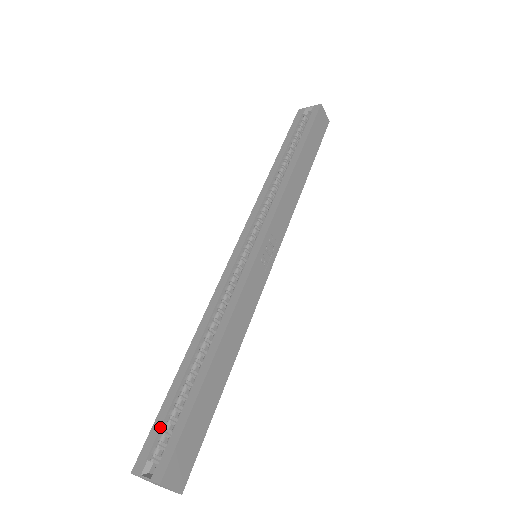
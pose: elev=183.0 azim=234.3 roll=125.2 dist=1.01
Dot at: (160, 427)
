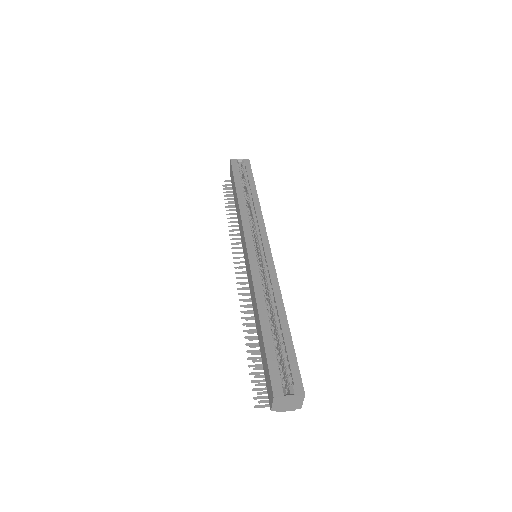
Dot at: (276, 364)
